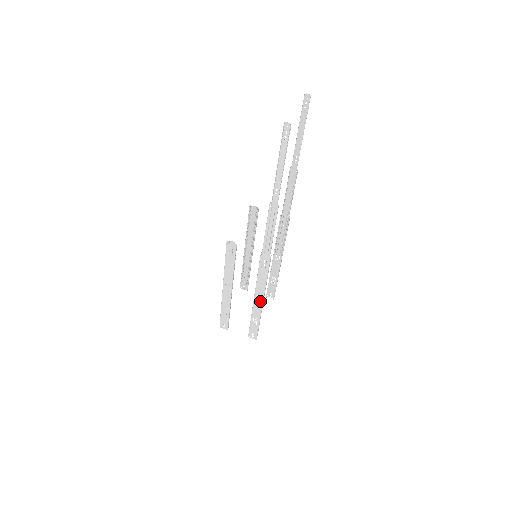
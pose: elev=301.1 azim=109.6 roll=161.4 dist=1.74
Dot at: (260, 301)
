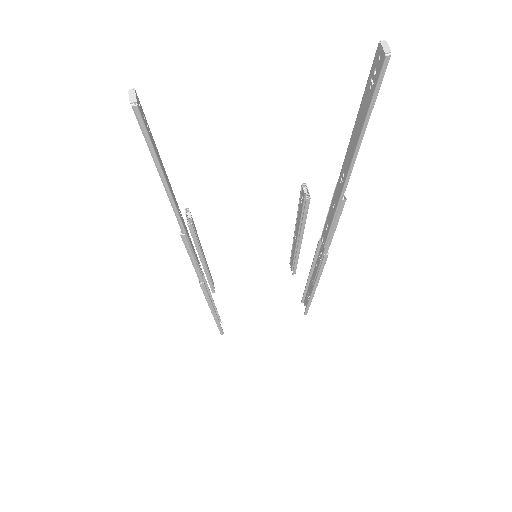
Dot at: occluded
